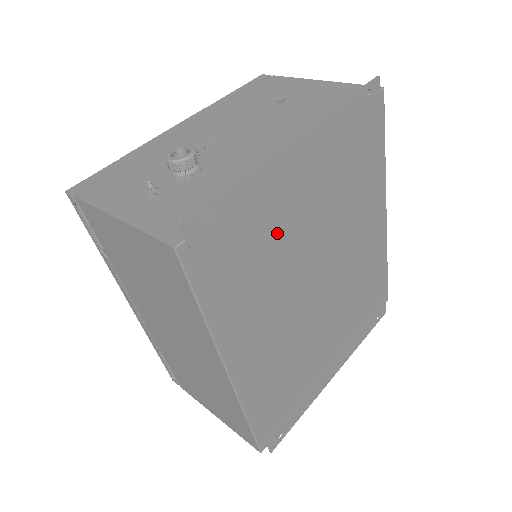
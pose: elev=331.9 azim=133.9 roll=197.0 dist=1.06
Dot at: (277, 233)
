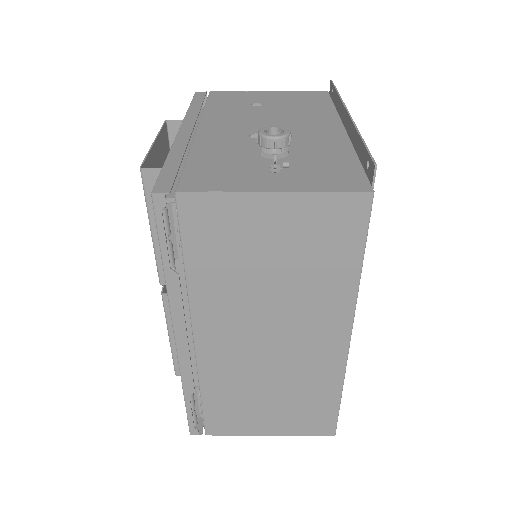
Dot at: occluded
